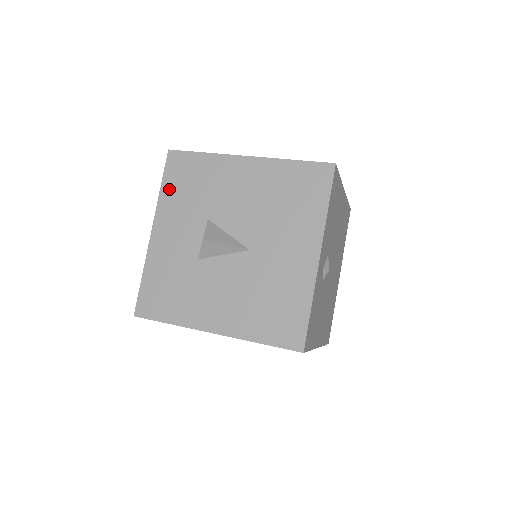
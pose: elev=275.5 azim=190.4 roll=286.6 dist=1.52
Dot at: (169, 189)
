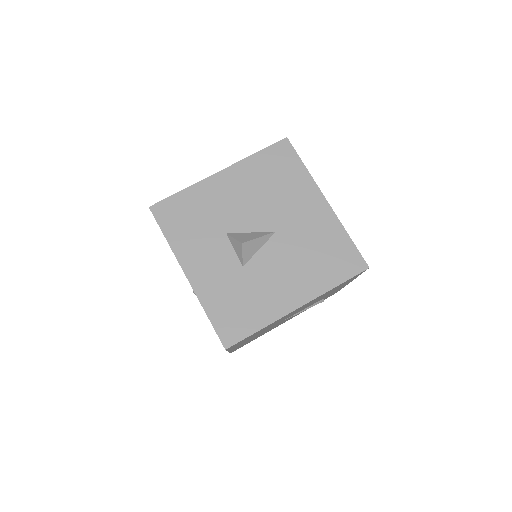
Dot at: (175, 235)
